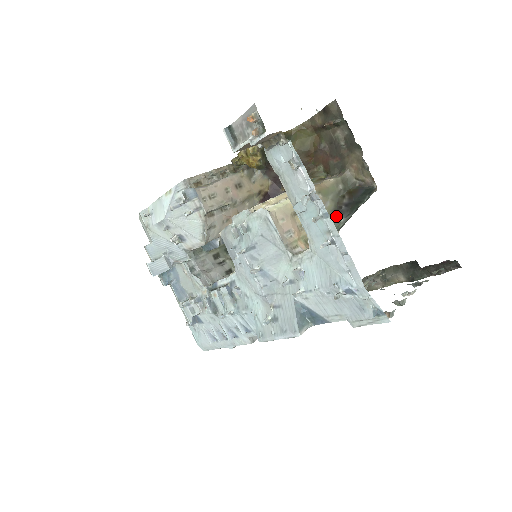
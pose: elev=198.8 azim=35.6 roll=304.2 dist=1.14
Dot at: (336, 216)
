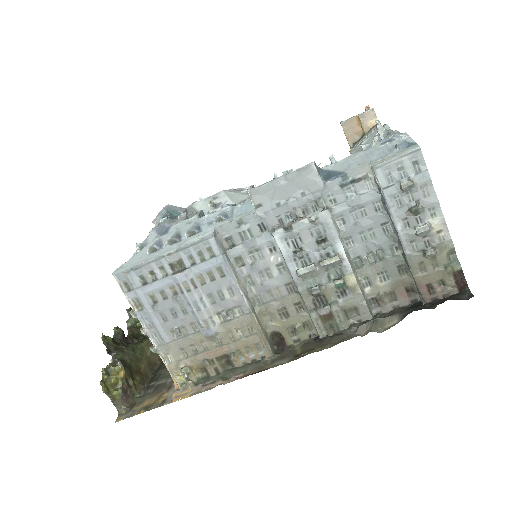
Dot at: occluded
